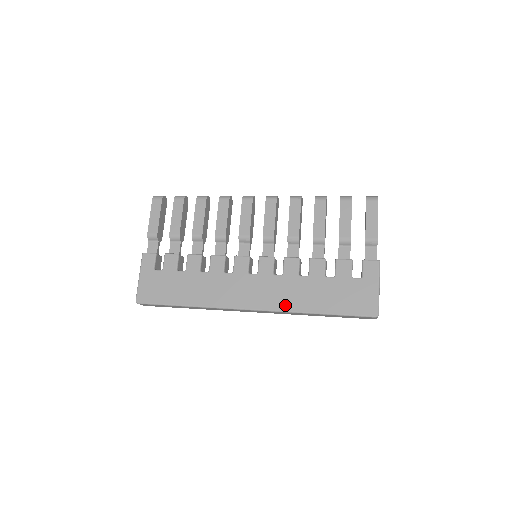
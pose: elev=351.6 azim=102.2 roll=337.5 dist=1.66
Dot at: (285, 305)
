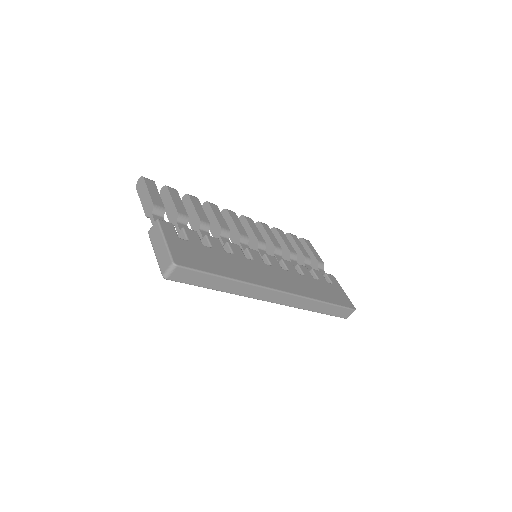
Dot at: (304, 292)
